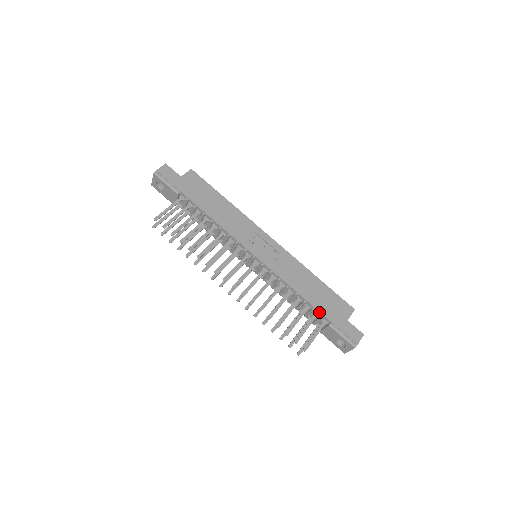
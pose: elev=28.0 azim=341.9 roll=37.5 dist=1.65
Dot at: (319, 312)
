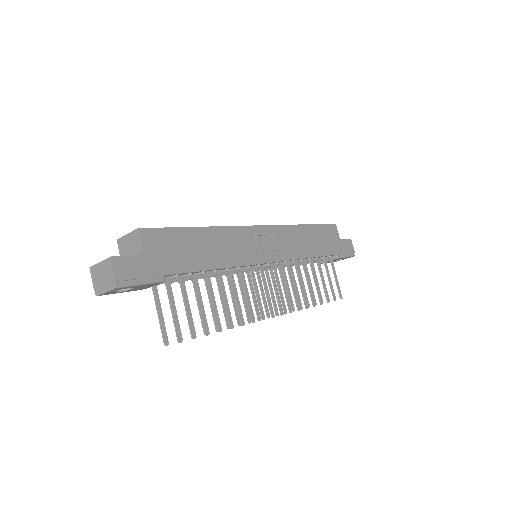
Dot at: (328, 256)
